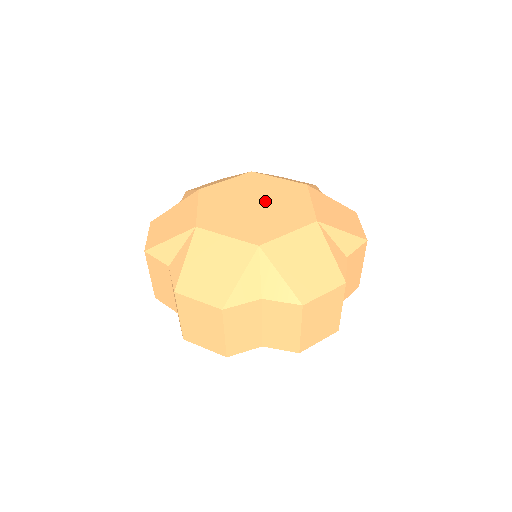
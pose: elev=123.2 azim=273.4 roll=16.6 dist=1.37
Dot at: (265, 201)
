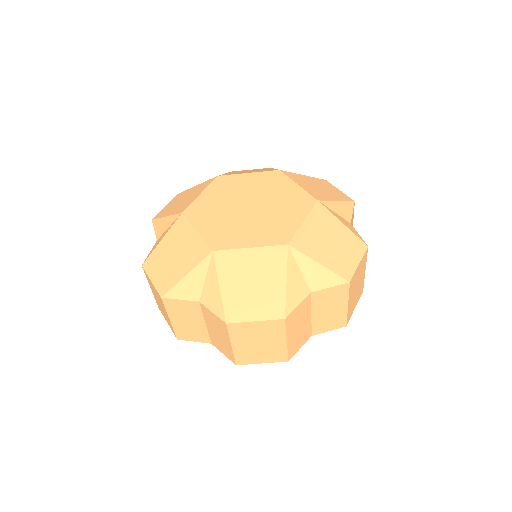
Dot at: (256, 200)
